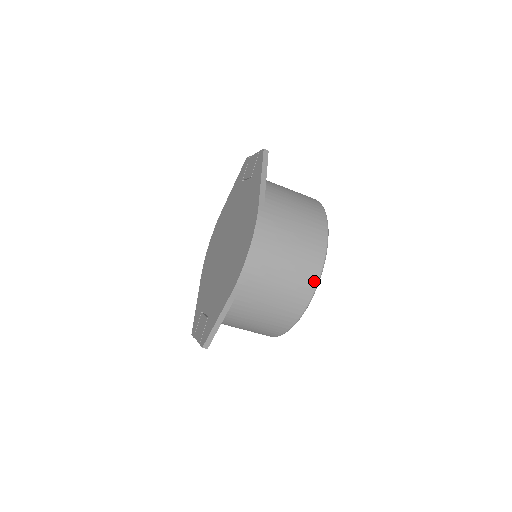
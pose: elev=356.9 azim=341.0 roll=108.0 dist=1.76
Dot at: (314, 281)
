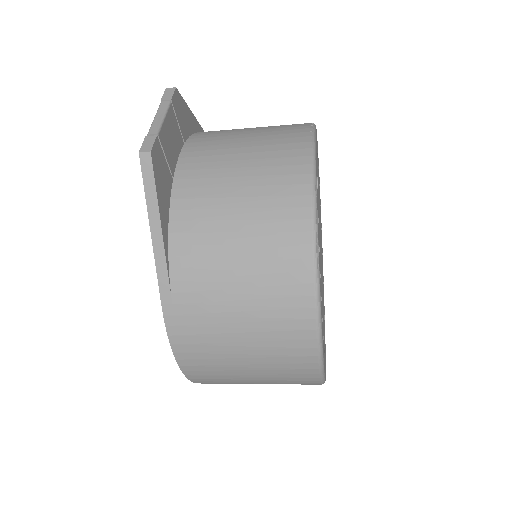
Dot at: (312, 376)
